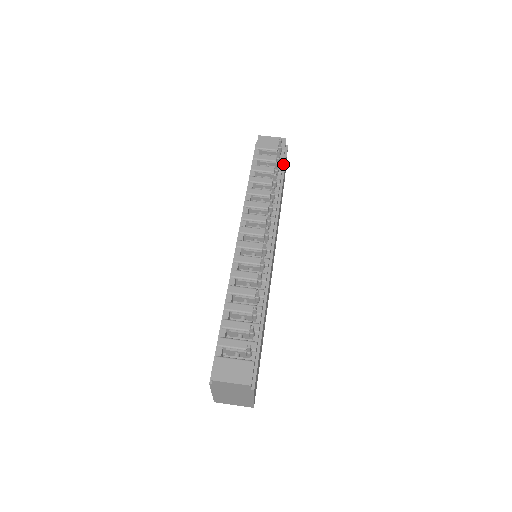
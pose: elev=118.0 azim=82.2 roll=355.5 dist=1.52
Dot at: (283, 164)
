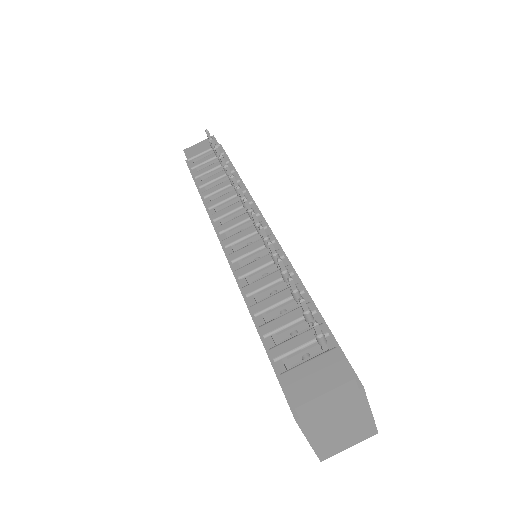
Dot at: occluded
